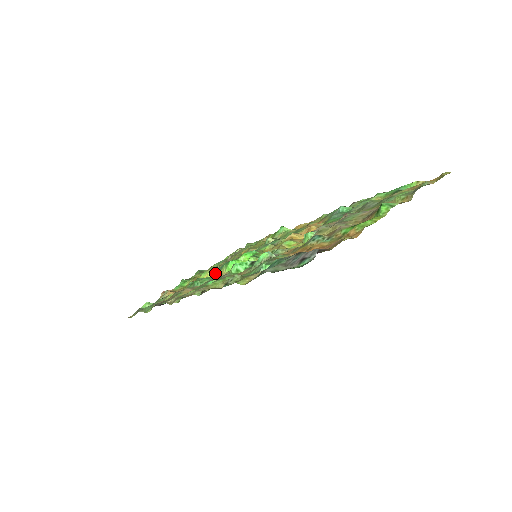
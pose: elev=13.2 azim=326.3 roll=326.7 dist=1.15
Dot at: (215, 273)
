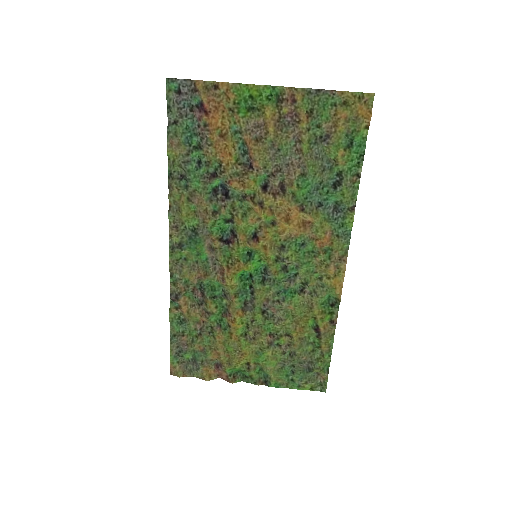
Dot at: (239, 307)
